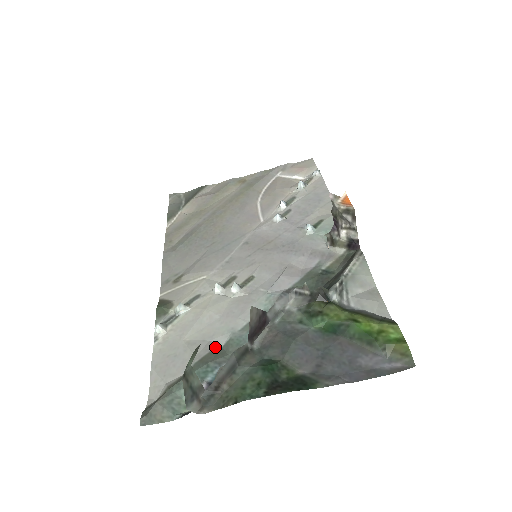
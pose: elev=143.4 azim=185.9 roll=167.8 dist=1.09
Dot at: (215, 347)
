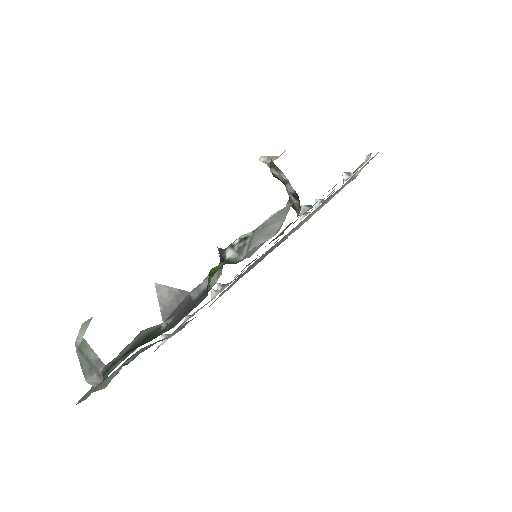
Dot at: (164, 339)
